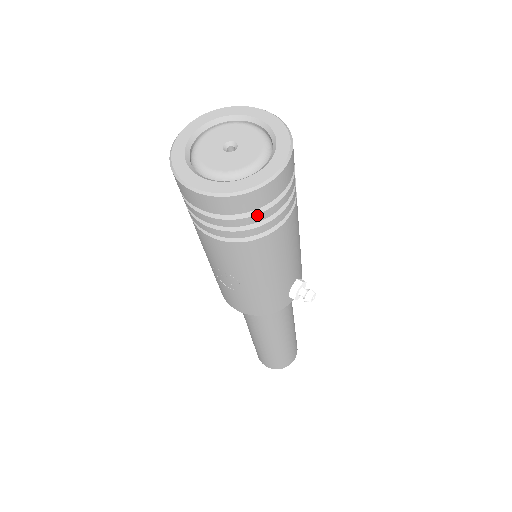
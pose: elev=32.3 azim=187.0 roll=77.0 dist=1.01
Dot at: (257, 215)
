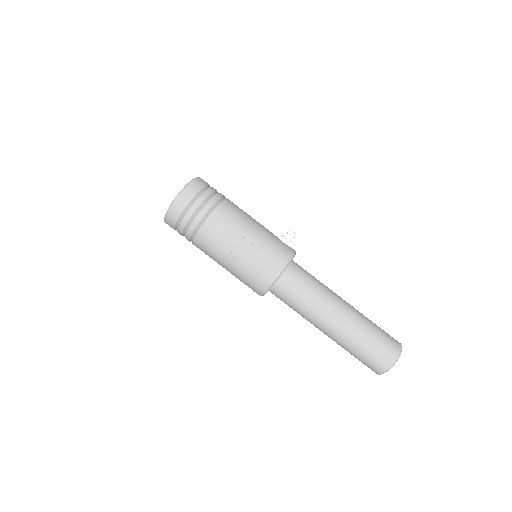
Dot at: (207, 191)
